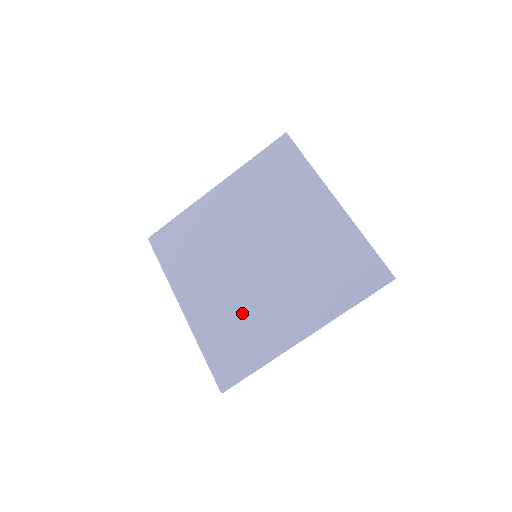
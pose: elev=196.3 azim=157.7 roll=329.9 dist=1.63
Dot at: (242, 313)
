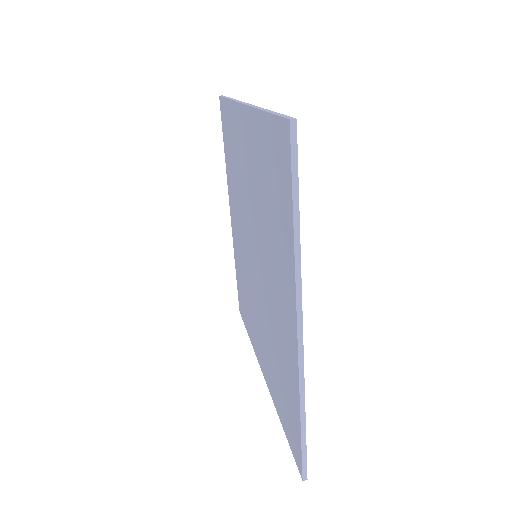
Dot at: (246, 286)
